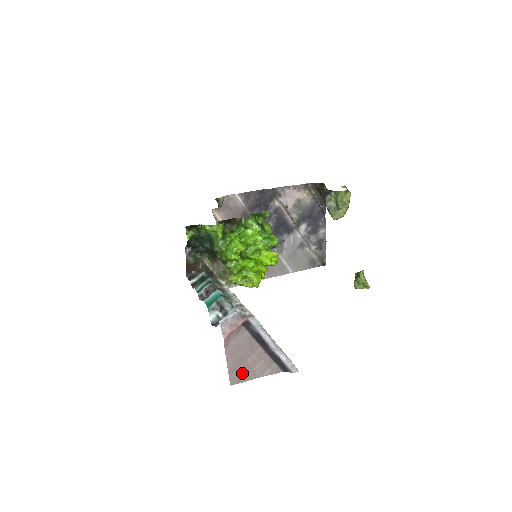
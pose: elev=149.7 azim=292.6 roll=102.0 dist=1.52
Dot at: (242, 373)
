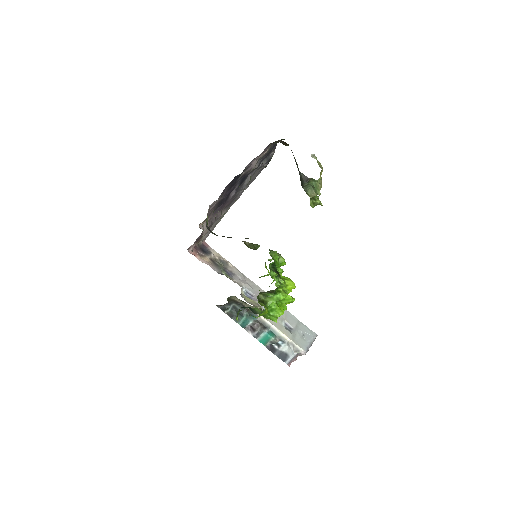
Dot at: occluded
